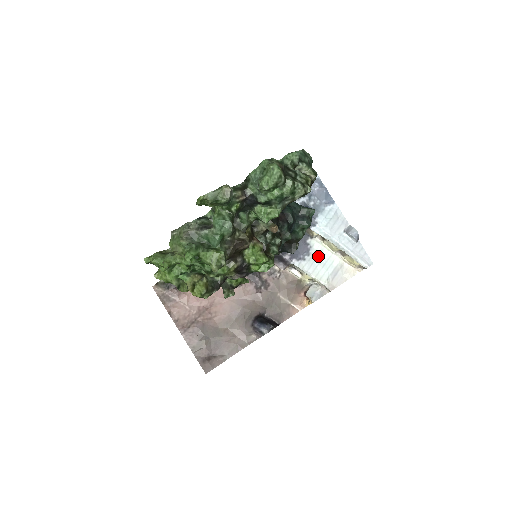
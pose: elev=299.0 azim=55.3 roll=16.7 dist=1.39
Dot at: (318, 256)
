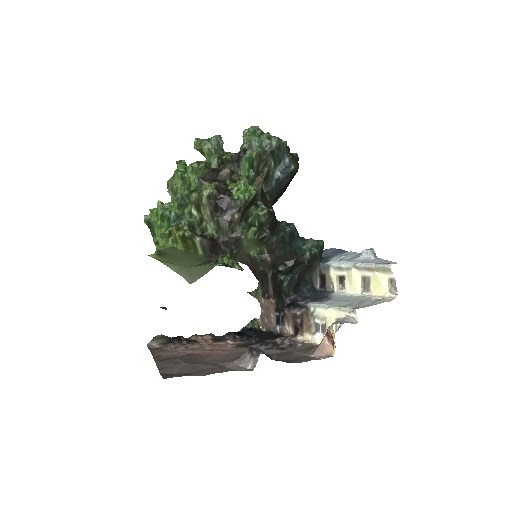
Dot at: (341, 299)
